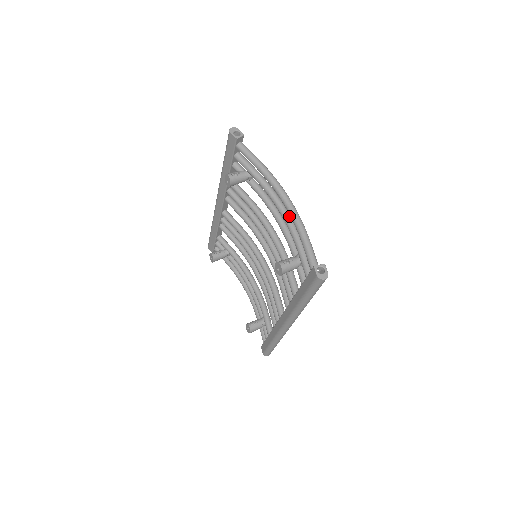
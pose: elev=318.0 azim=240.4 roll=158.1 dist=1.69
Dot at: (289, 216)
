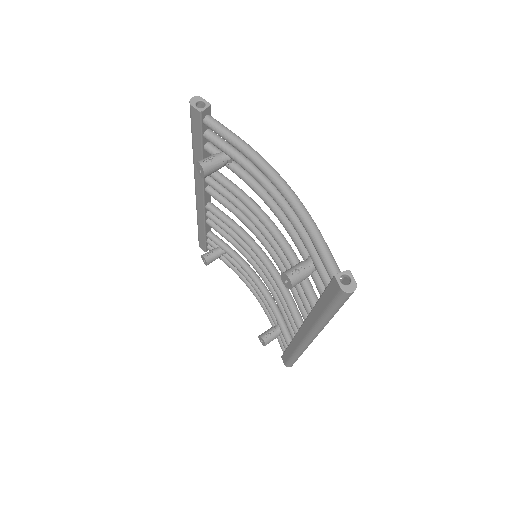
Dot at: (289, 206)
